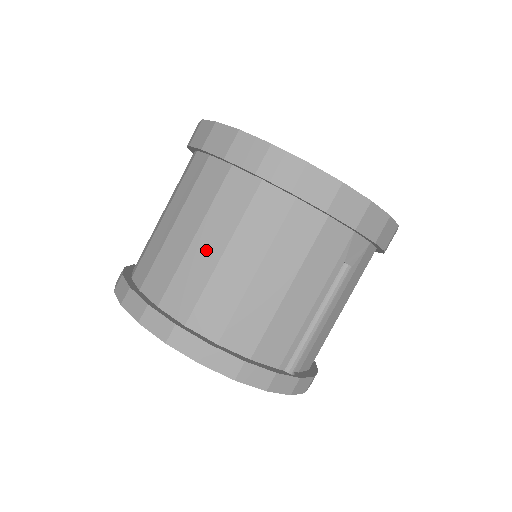
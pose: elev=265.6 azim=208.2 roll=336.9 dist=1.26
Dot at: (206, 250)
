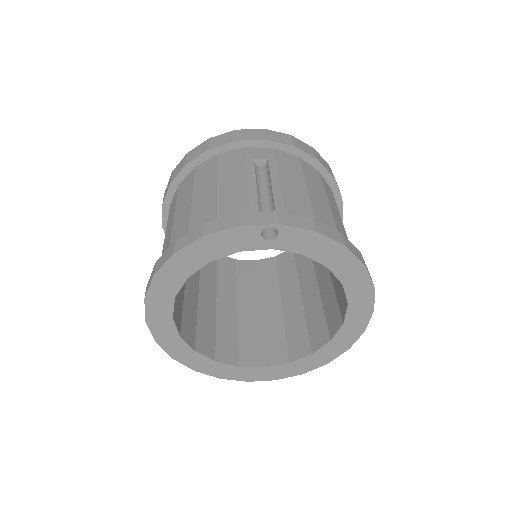
Dot at: (168, 233)
